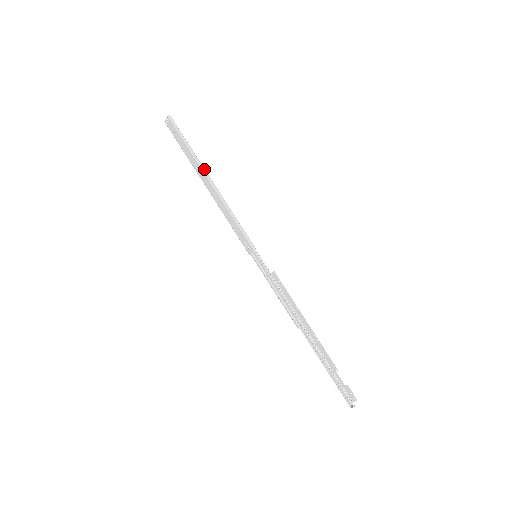
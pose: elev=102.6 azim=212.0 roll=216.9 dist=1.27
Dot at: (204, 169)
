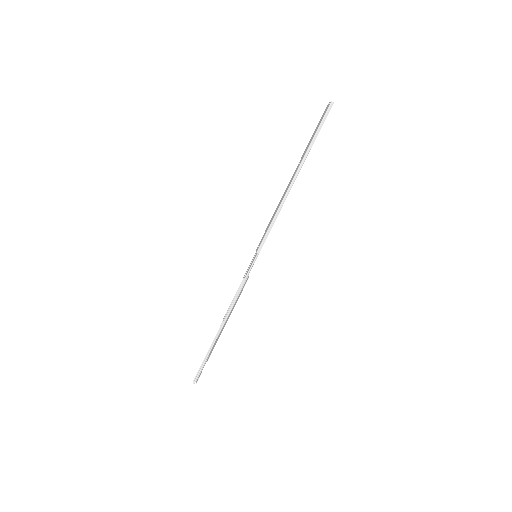
Dot at: (300, 168)
